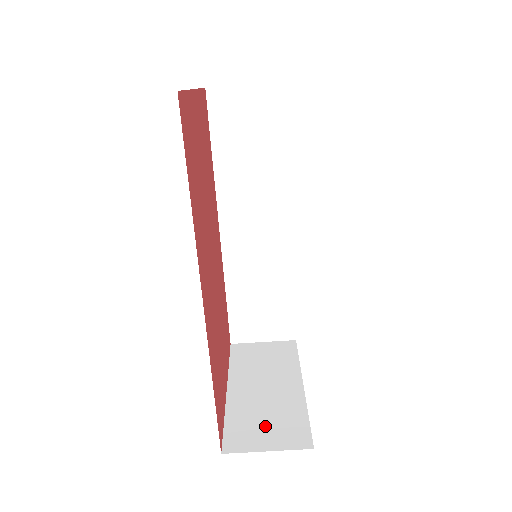
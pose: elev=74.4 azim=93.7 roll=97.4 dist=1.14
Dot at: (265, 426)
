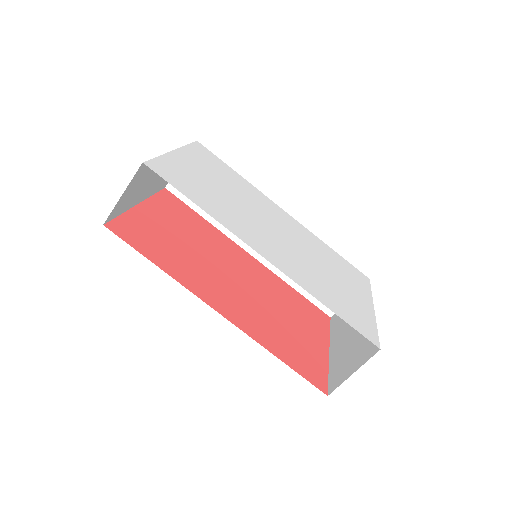
Dot at: (351, 358)
